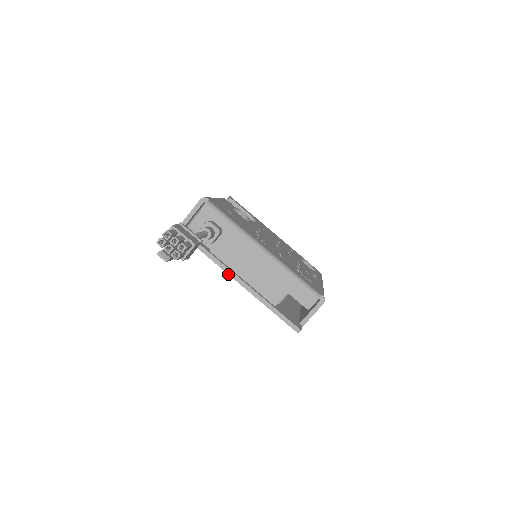
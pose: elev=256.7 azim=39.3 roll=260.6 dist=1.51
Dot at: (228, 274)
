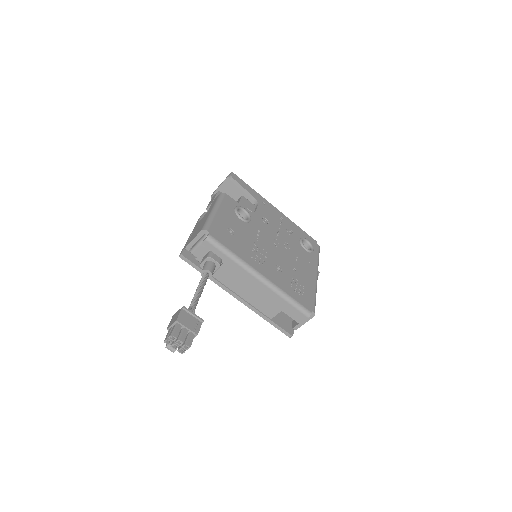
Dot at: occluded
